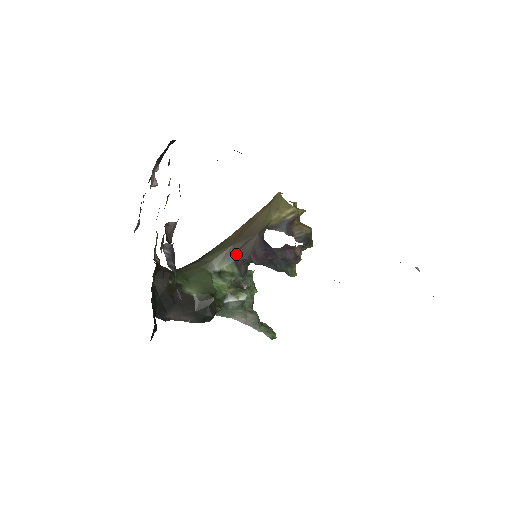
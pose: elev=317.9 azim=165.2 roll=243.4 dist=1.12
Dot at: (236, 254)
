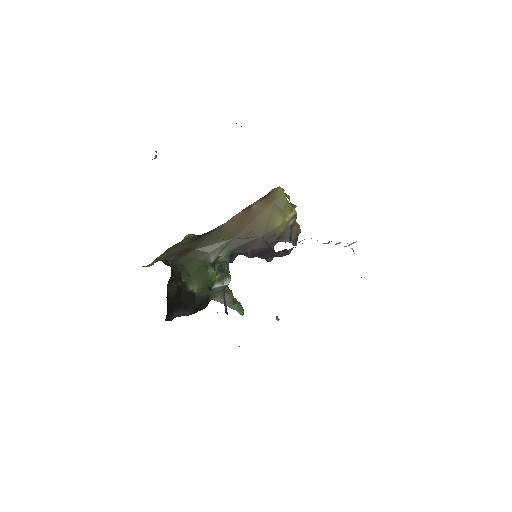
Dot at: (234, 249)
